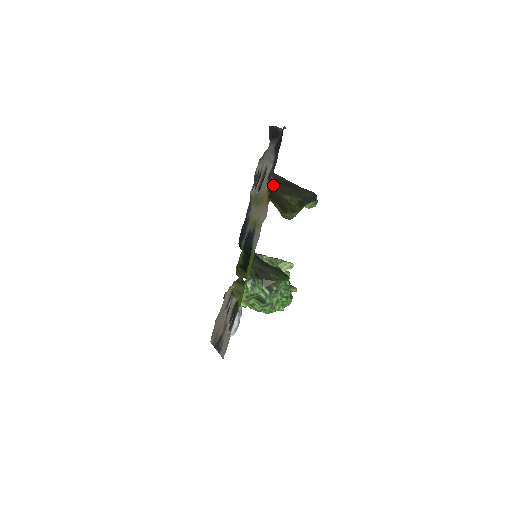
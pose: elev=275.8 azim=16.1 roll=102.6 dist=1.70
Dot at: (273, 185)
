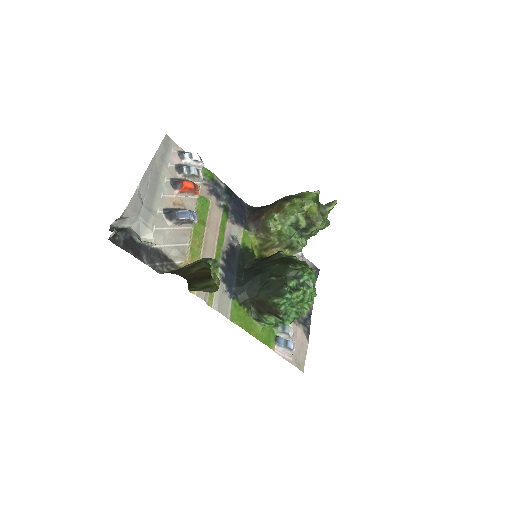
Dot at: occluded
